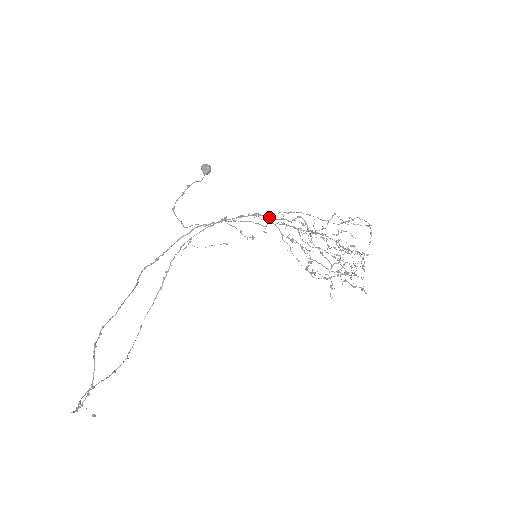
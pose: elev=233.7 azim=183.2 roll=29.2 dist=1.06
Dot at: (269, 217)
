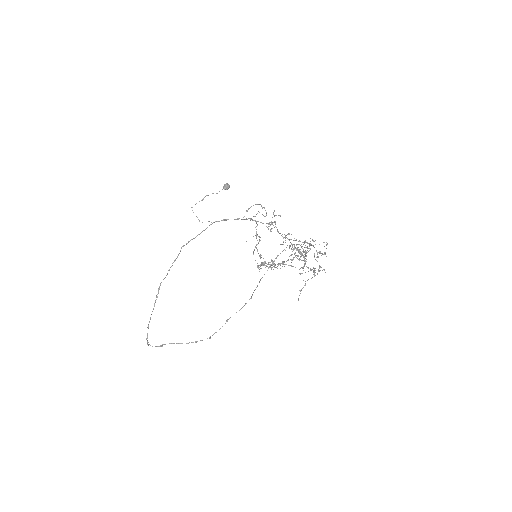
Dot at: occluded
